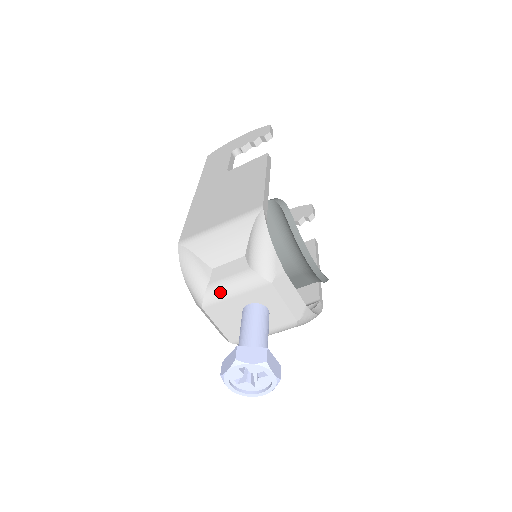
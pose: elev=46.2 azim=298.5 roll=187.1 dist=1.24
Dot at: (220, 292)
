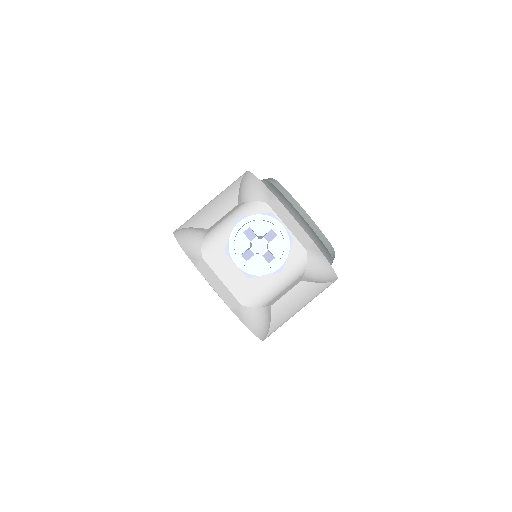
Dot at: (218, 232)
